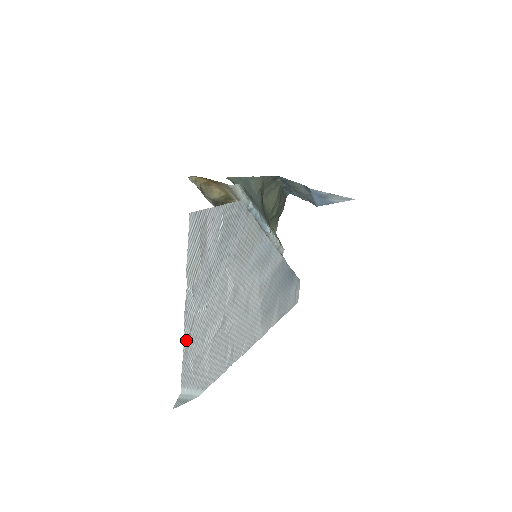
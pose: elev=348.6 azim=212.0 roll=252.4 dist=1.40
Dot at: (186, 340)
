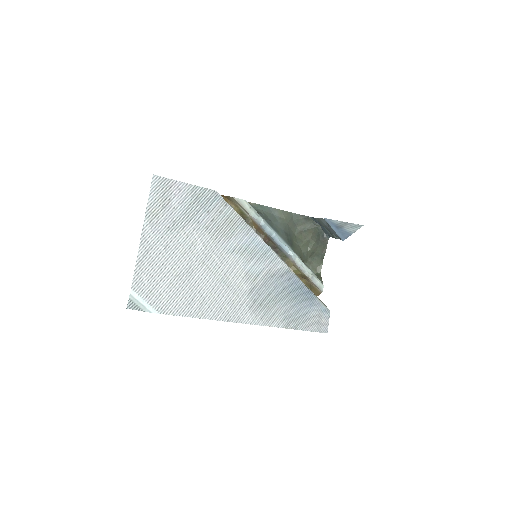
Dot at: (140, 256)
